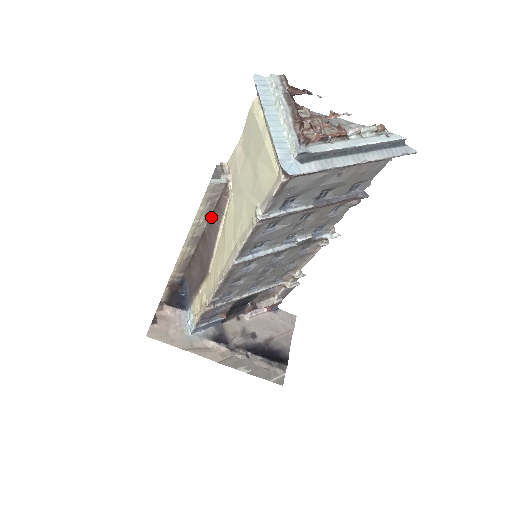
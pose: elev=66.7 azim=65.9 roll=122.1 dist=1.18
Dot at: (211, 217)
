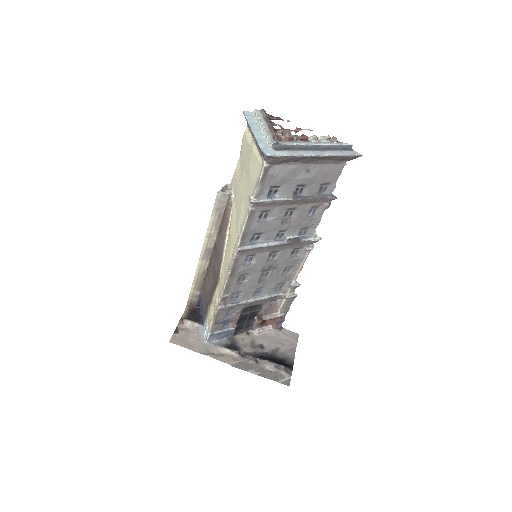
Dot at: (220, 228)
